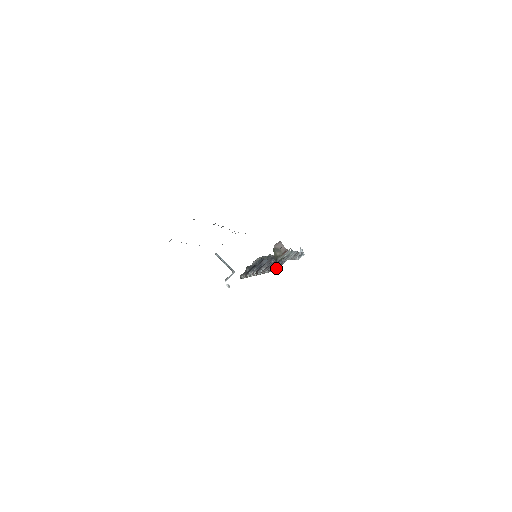
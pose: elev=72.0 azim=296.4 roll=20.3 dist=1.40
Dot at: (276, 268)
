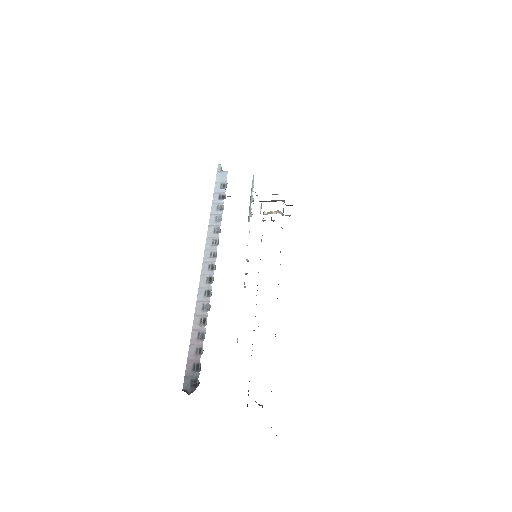
Dot at: occluded
